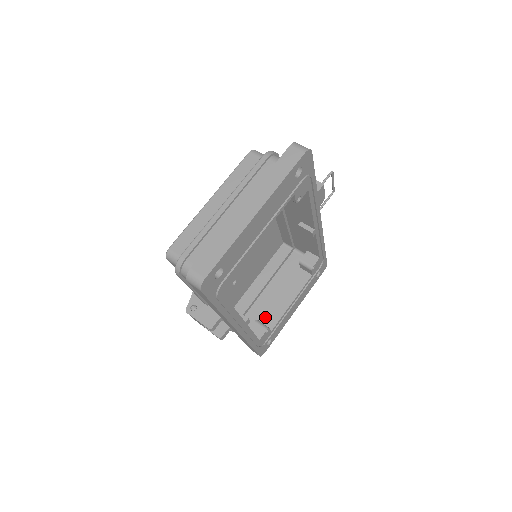
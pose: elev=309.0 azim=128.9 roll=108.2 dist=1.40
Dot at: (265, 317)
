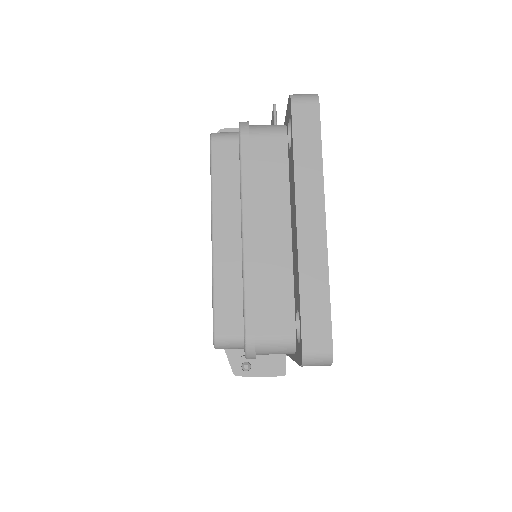
Dot at: occluded
